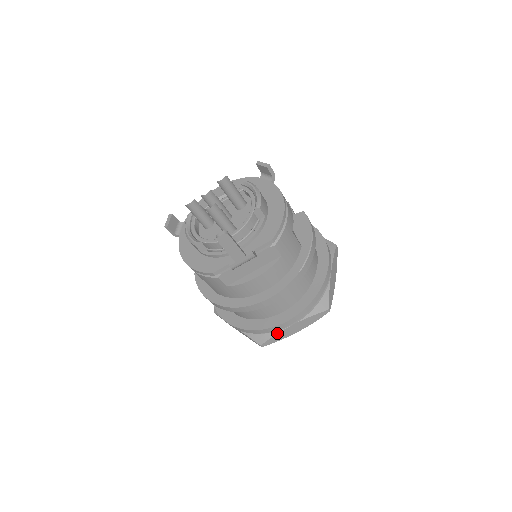
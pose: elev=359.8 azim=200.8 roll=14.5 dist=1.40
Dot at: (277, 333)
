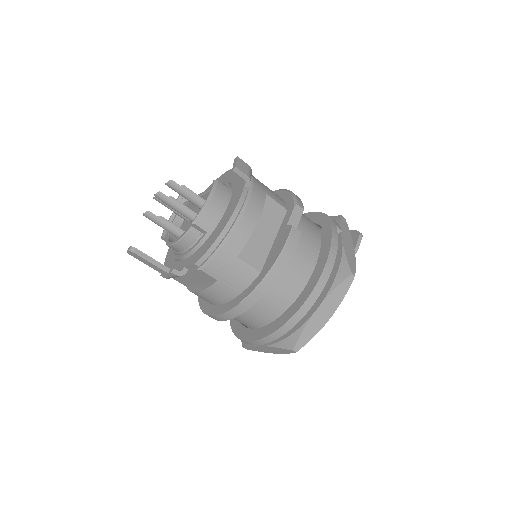
Dot at: (251, 345)
